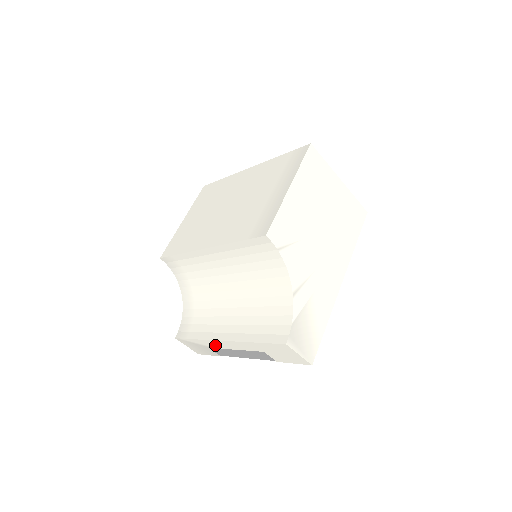
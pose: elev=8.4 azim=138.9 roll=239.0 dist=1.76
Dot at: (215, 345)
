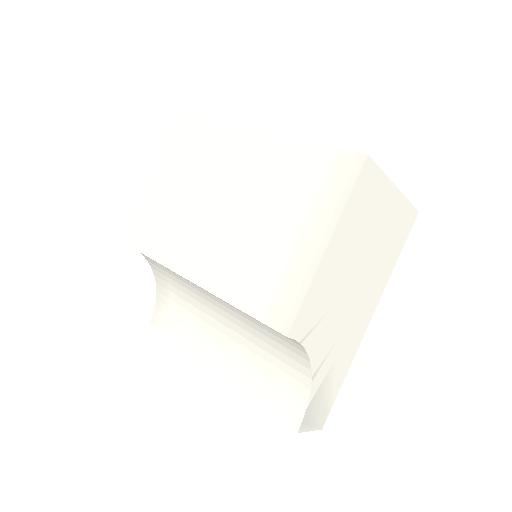
Dot at: occluded
